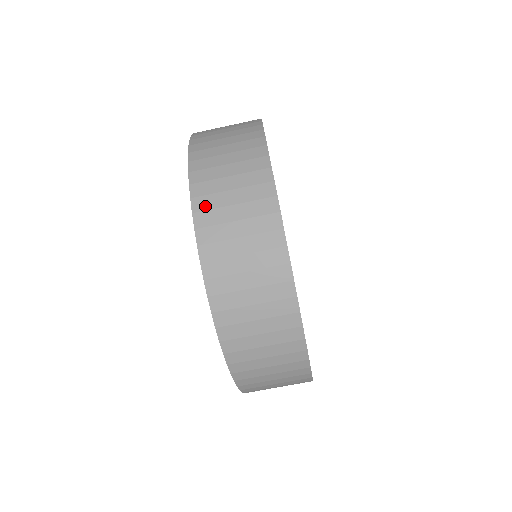
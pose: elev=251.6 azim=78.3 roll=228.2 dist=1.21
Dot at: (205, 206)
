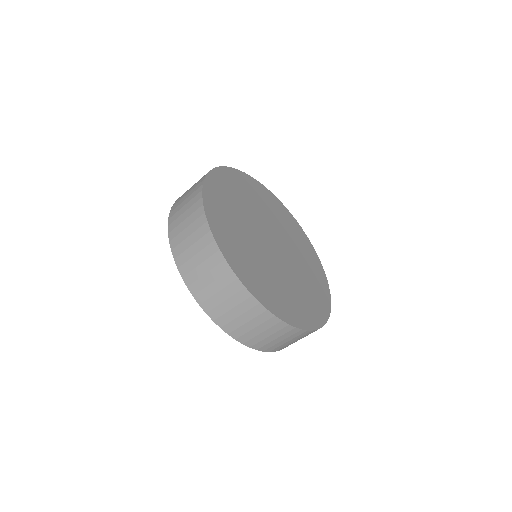
Dot at: (173, 220)
